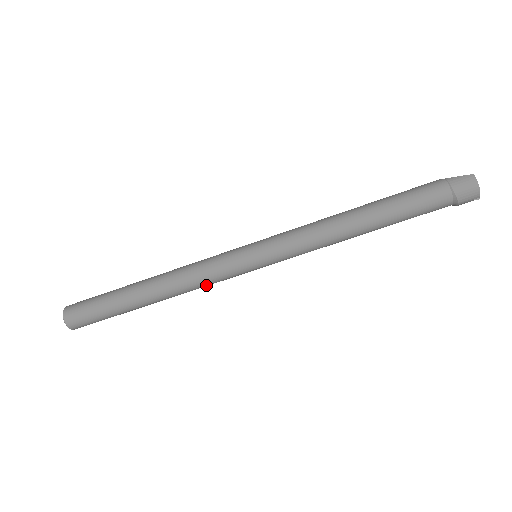
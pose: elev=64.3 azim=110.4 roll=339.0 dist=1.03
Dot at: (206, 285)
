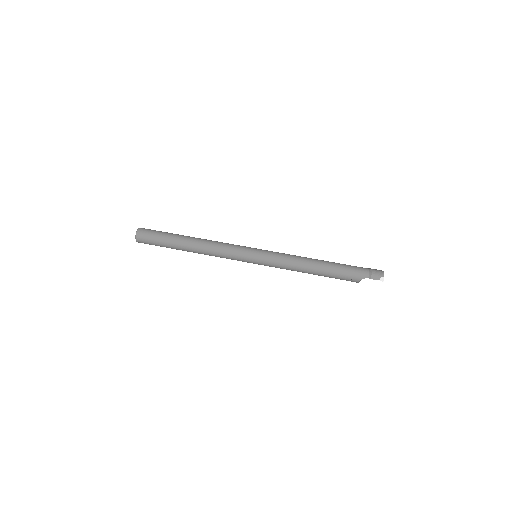
Dot at: (223, 249)
